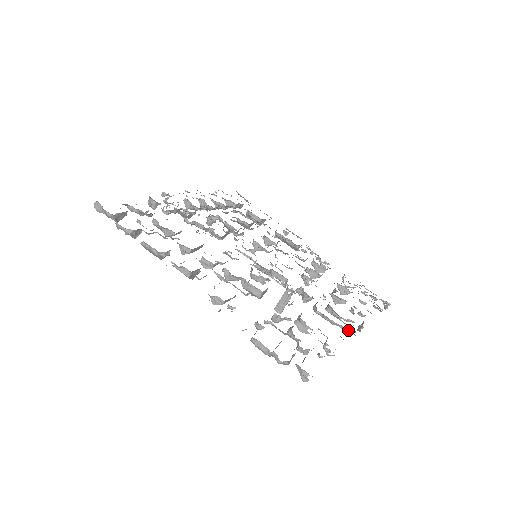
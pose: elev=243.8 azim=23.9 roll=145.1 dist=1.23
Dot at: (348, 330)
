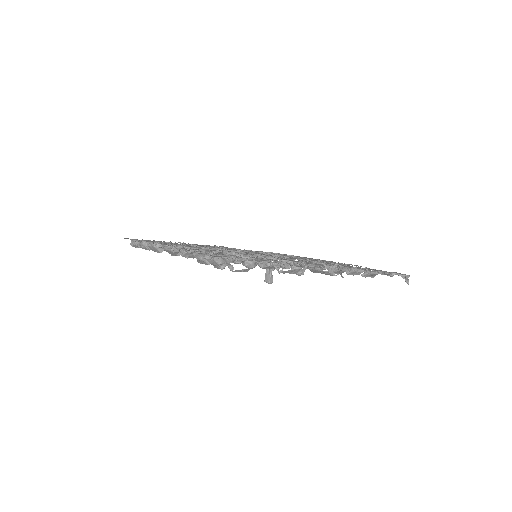
Dot at: (314, 265)
